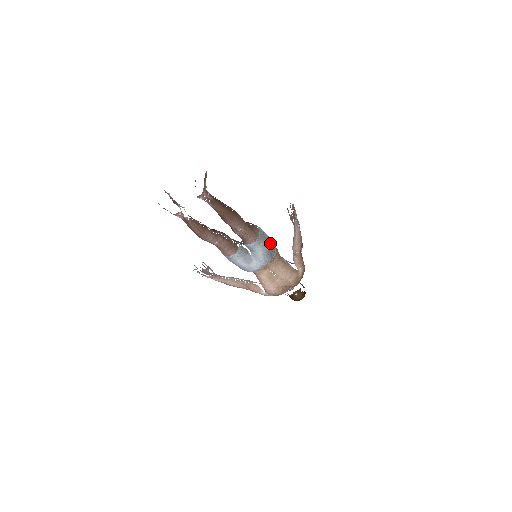
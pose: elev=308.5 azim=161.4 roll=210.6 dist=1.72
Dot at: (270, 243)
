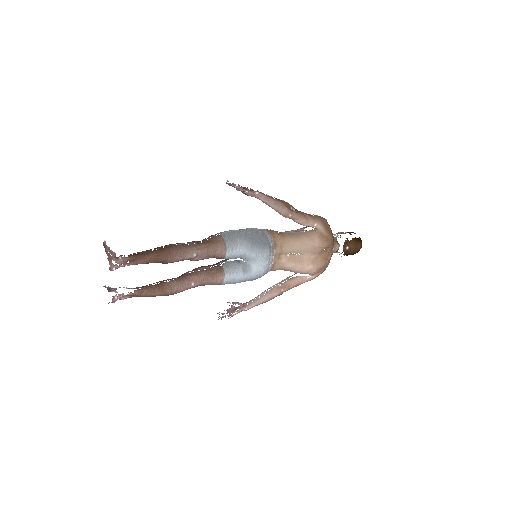
Dot at: (251, 234)
